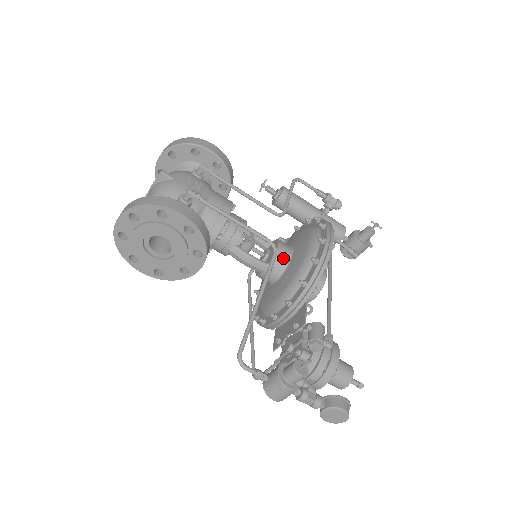
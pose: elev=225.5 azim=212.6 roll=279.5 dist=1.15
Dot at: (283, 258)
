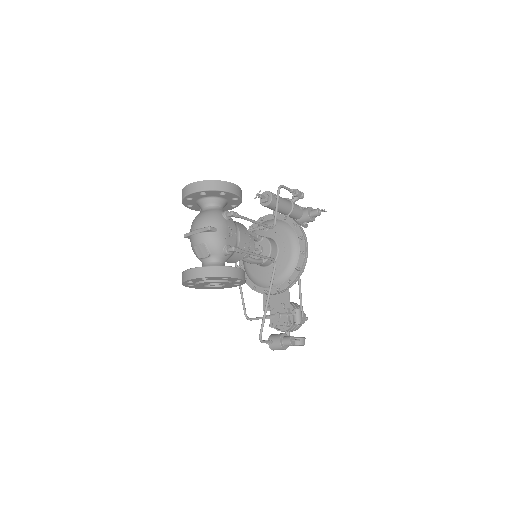
Dot at: (273, 257)
